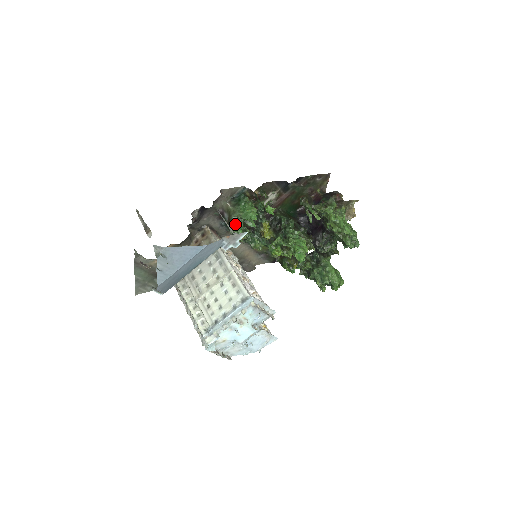
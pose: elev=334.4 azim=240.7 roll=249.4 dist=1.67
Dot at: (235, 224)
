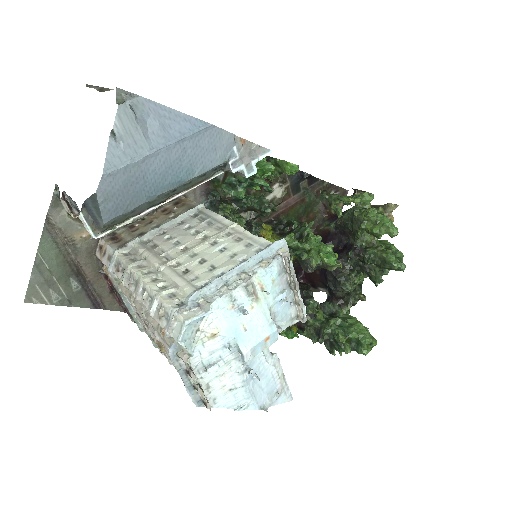
Dot at: occluded
